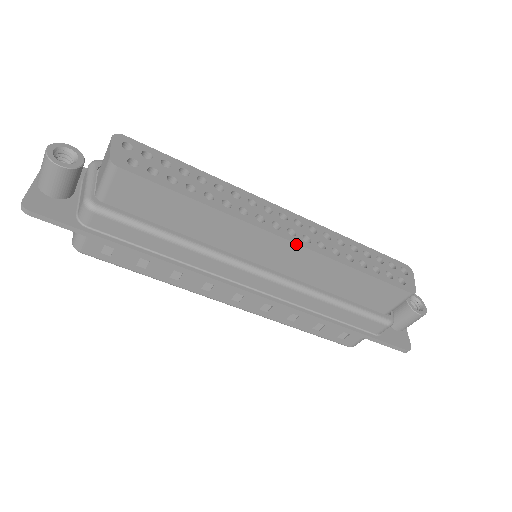
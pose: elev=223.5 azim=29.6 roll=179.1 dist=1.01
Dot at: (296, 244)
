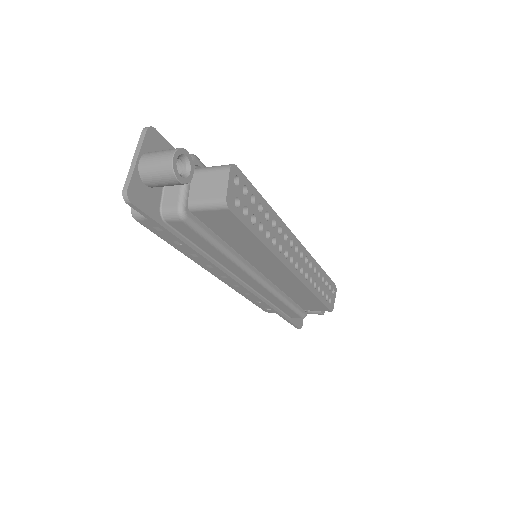
Dot at: (296, 277)
